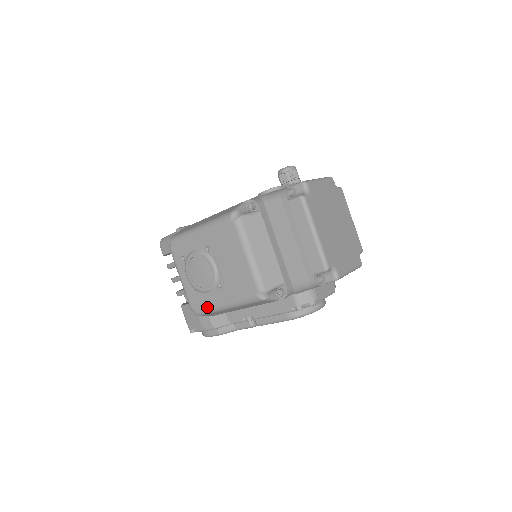
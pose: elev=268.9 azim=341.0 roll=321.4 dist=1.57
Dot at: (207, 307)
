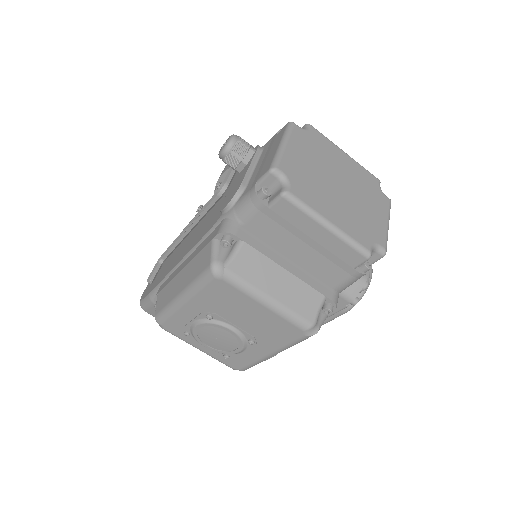
Dot at: (251, 363)
